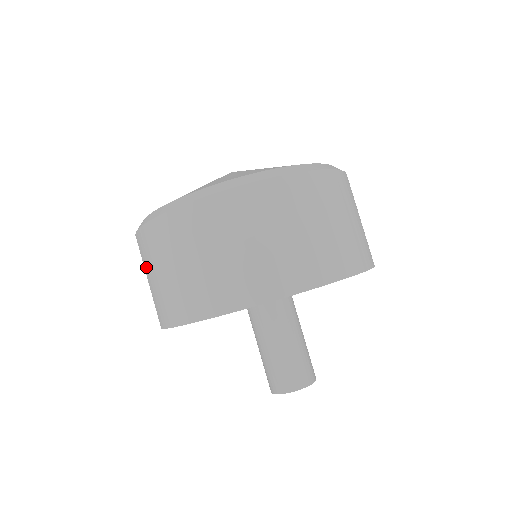
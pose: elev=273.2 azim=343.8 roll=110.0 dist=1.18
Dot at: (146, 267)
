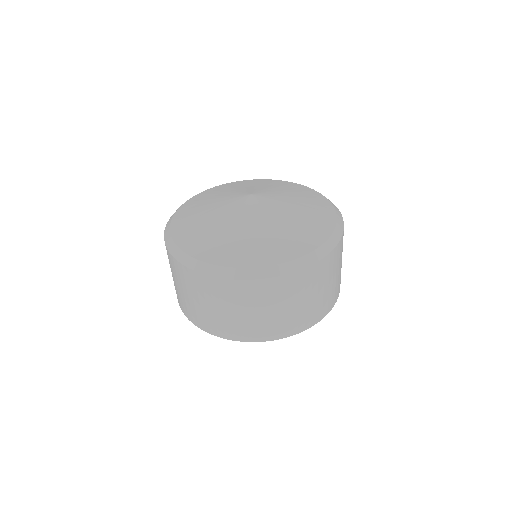
Dot at: (173, 274)
